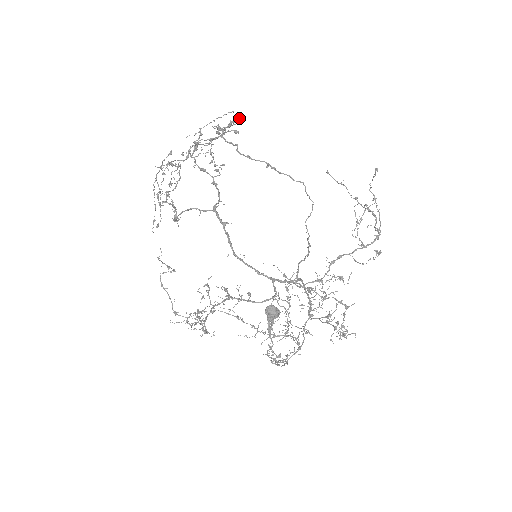
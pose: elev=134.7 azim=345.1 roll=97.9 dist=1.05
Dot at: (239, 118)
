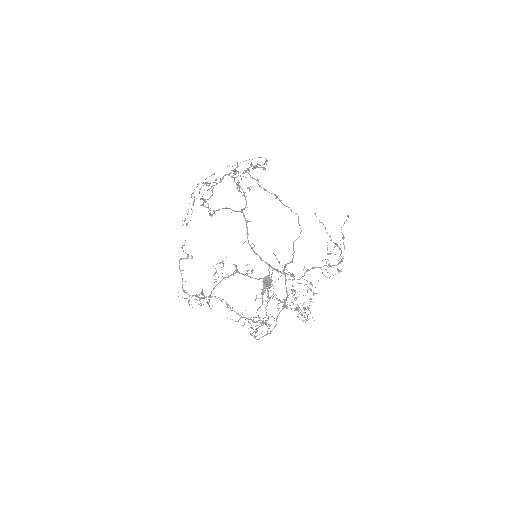
Dot at: occluded
